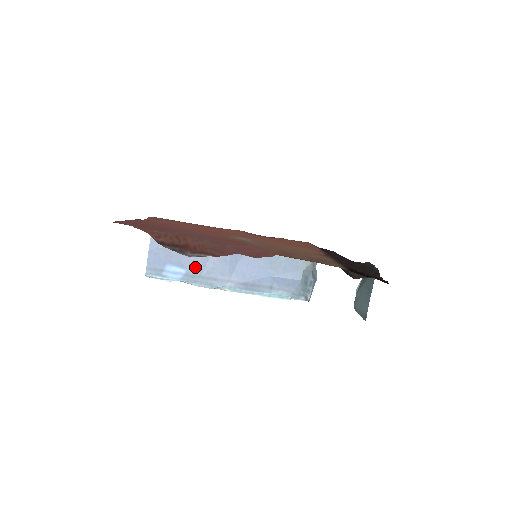
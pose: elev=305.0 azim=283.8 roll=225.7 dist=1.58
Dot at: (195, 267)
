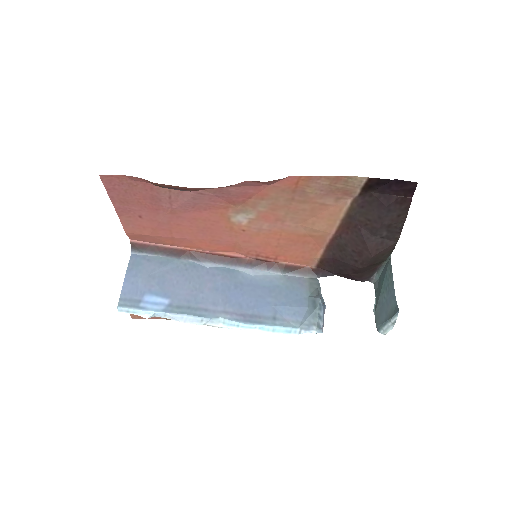
Dot at: (181, 297)
